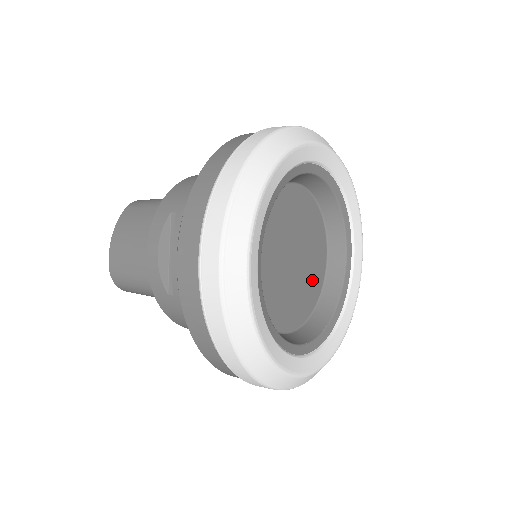
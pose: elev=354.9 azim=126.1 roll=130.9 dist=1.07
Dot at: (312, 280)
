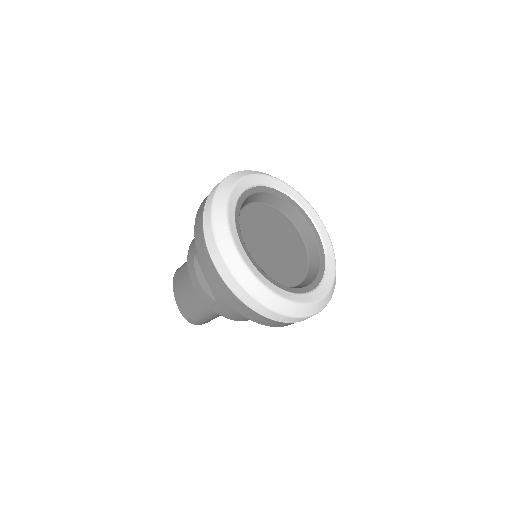
Dot at: (296, 252)
